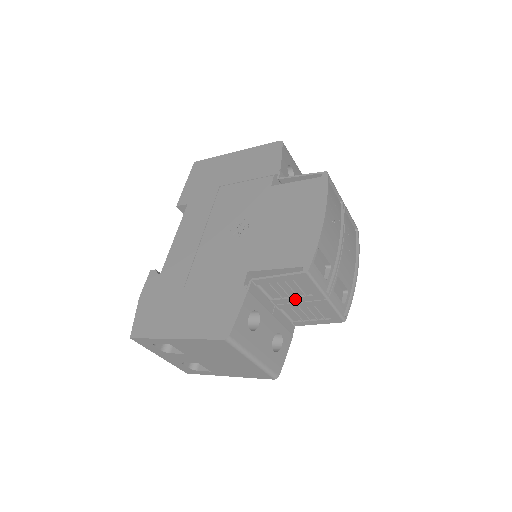
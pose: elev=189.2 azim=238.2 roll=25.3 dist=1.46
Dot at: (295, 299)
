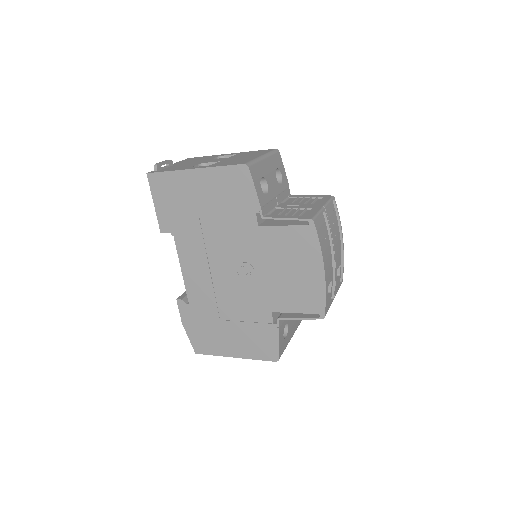
Dot at: occluded
